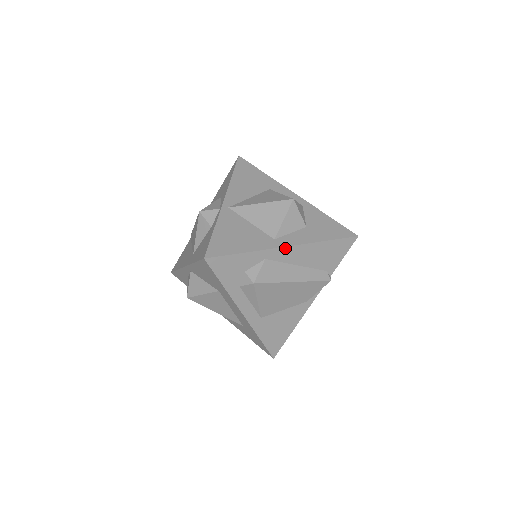
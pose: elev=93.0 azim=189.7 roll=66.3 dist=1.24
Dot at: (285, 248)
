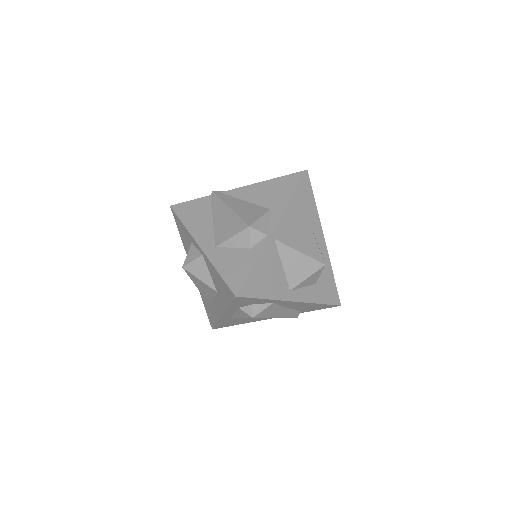
Dot at: (293, 302)
